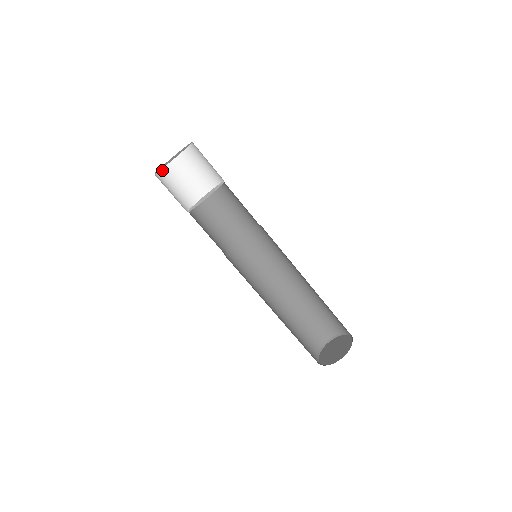
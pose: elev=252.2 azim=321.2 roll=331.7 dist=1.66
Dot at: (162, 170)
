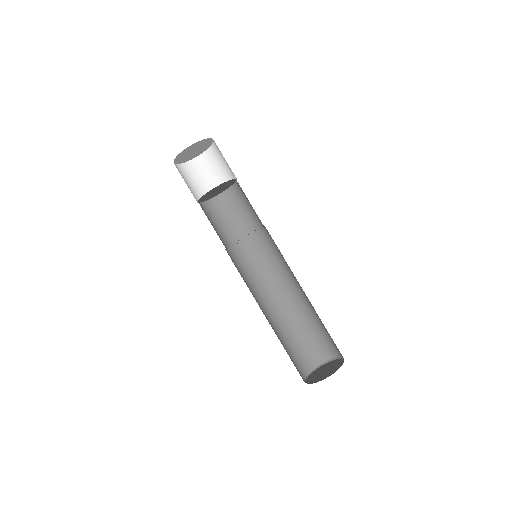
Dot at: (175, 165)
